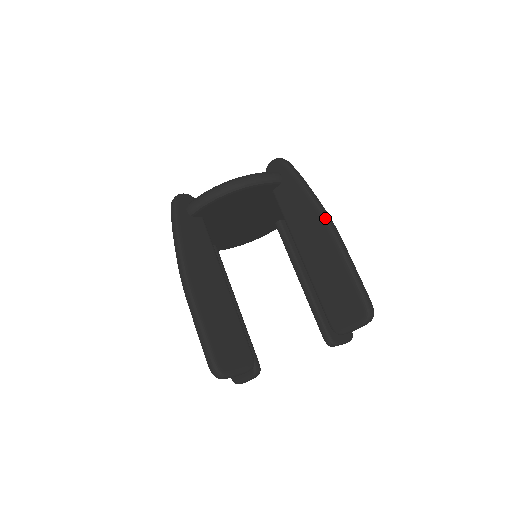
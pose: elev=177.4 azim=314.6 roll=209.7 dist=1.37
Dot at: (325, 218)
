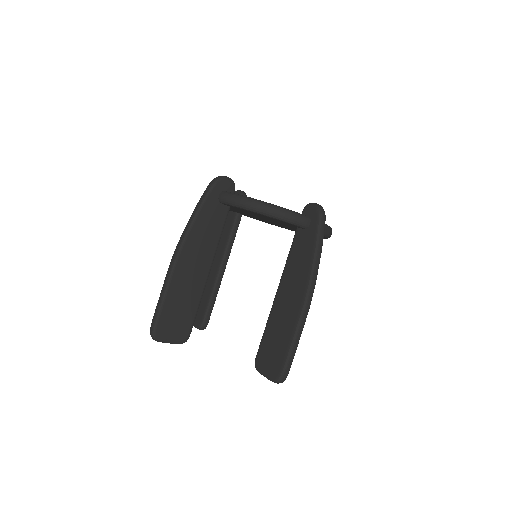
Dot at: (308, 290)
